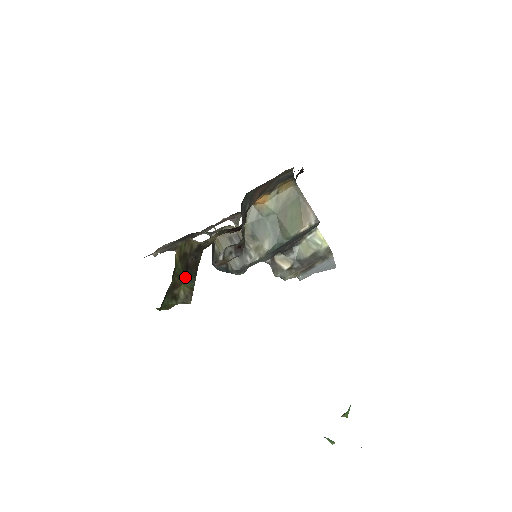
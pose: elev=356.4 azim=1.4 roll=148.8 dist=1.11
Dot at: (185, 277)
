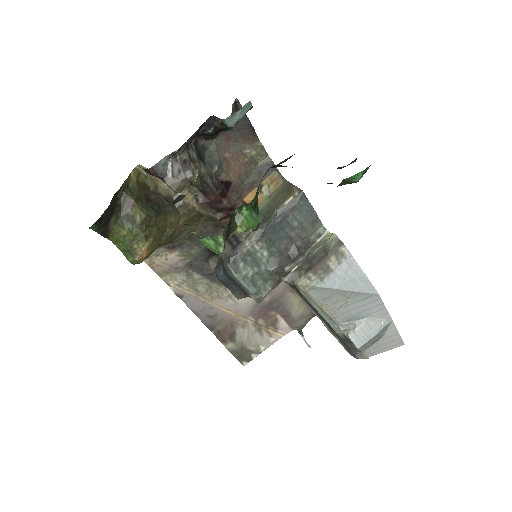
Dot at: (144, 206)
